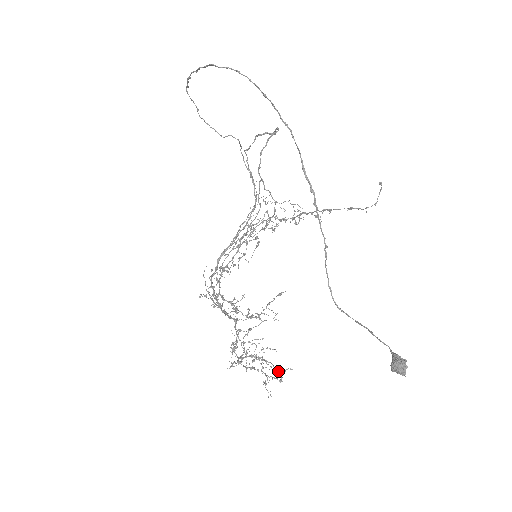
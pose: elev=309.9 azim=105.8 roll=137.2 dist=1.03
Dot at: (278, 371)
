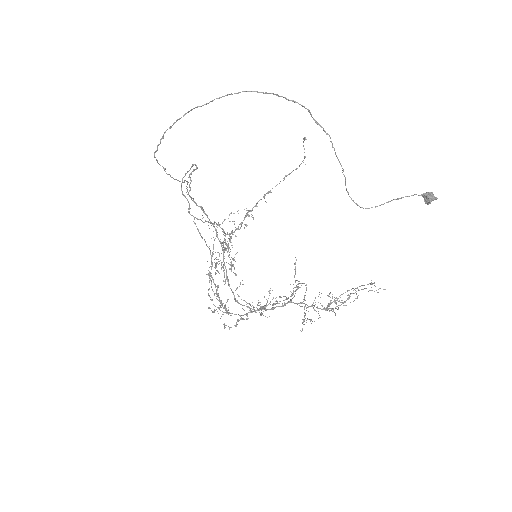
Dot at: (361, 285)
